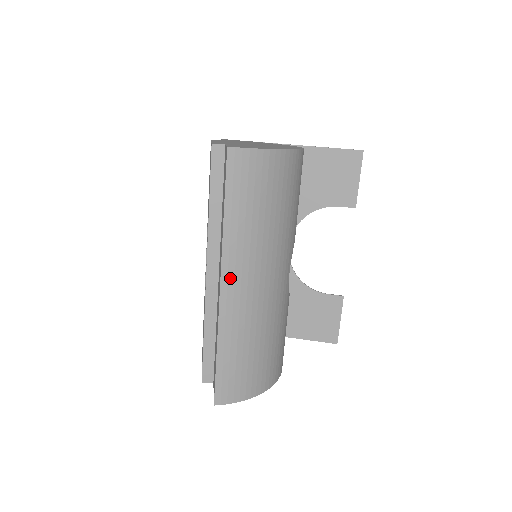
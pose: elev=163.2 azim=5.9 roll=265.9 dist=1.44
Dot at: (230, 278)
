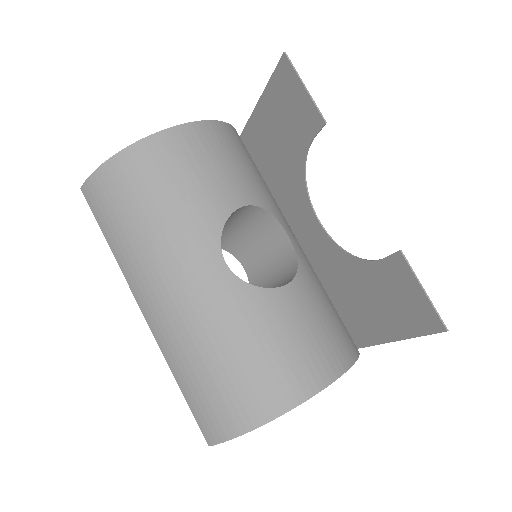
Dot at: (142, 300)
